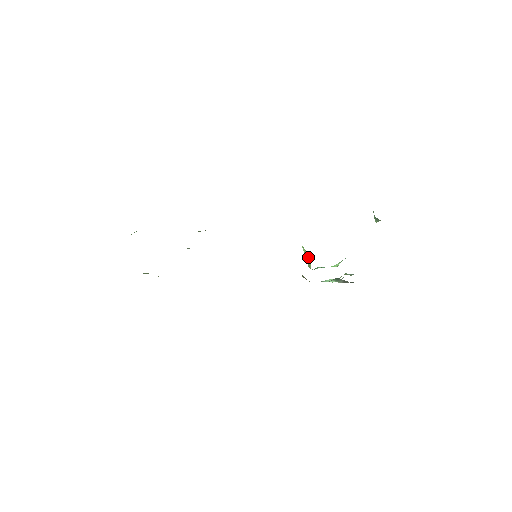
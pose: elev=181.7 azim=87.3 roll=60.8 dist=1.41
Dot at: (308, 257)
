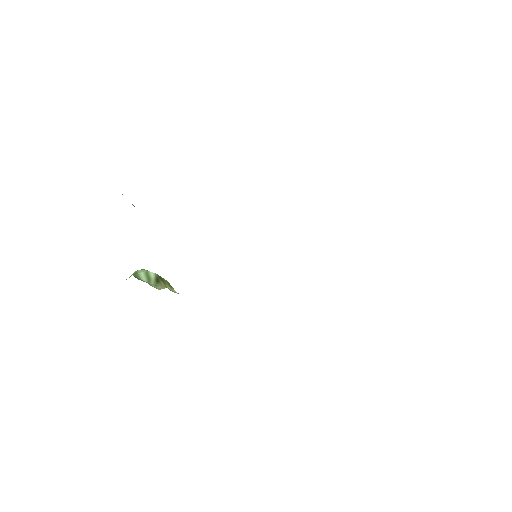
Dot at: occluded
